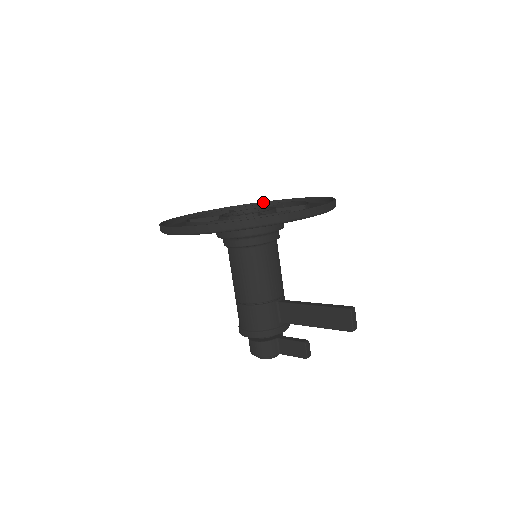
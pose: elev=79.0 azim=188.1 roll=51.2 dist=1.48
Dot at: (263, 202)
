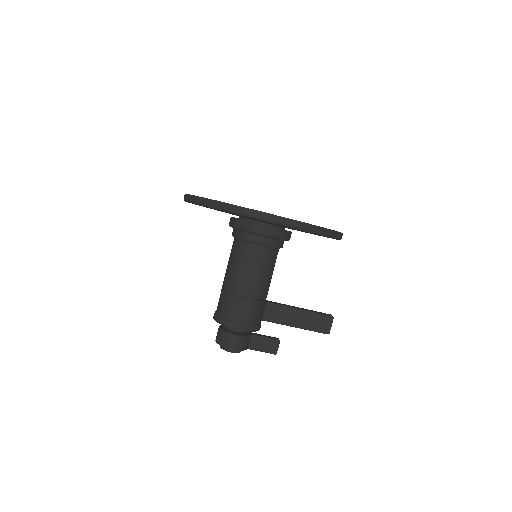
Dot at: occluded
